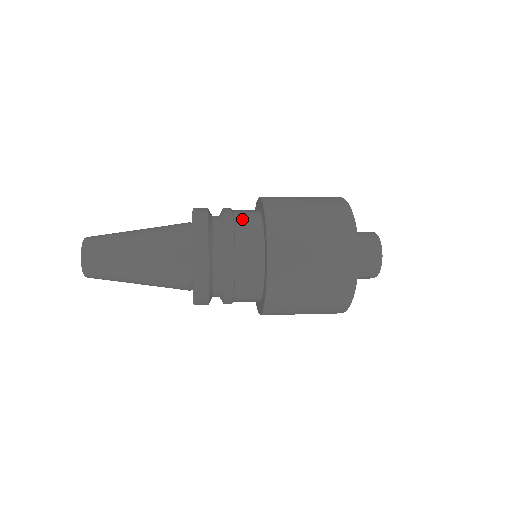
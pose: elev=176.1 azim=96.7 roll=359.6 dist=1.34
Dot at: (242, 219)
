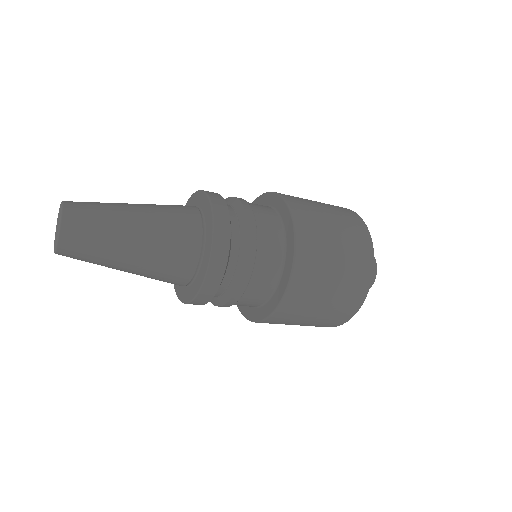
Dot at: occluded
